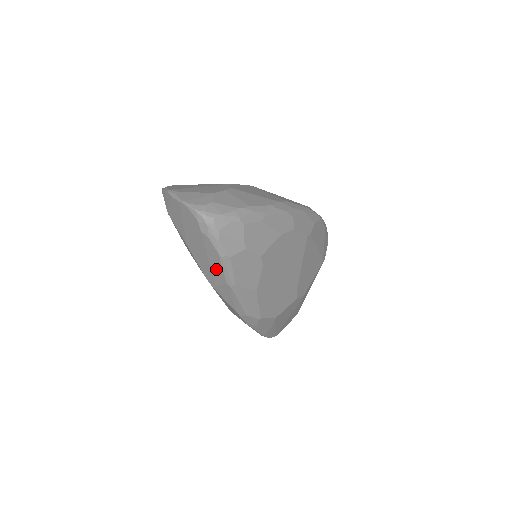
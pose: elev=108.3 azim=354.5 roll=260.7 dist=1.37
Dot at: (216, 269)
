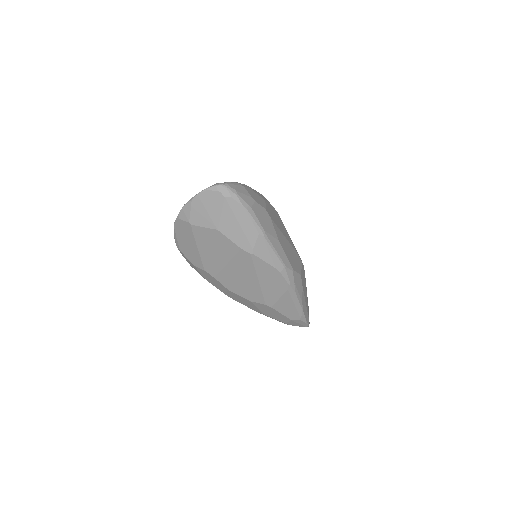
Dot at: (247, 227)
